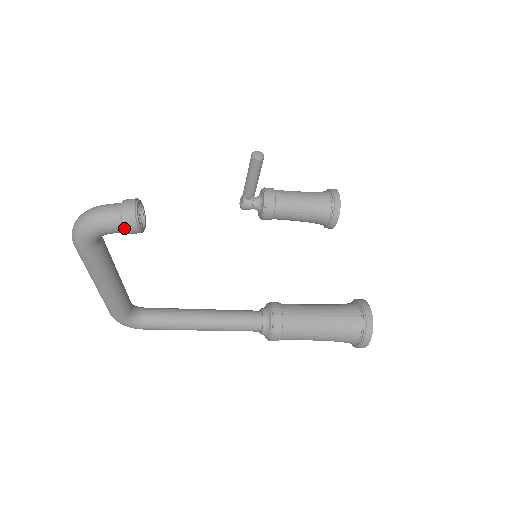
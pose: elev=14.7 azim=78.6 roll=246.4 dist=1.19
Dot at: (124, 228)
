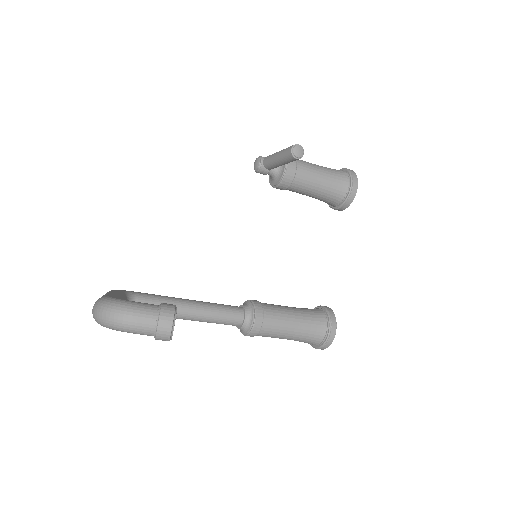
Dot at: (155, 339)
